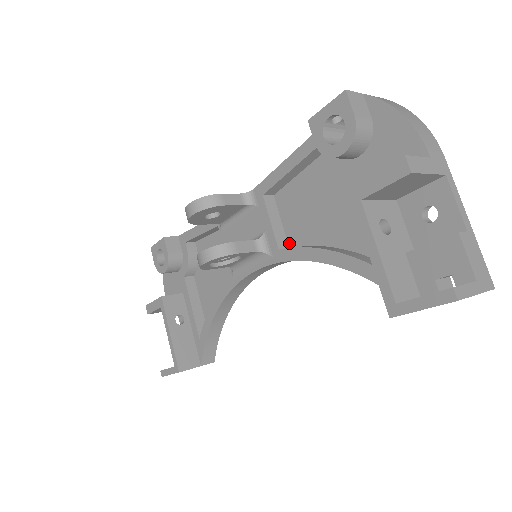
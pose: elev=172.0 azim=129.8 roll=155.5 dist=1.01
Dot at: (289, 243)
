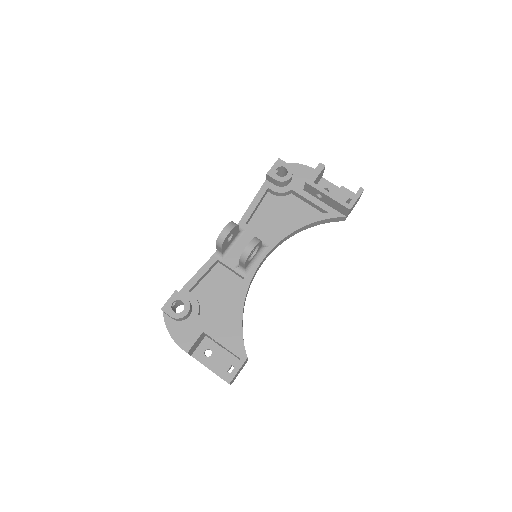
Dot at: occluded
